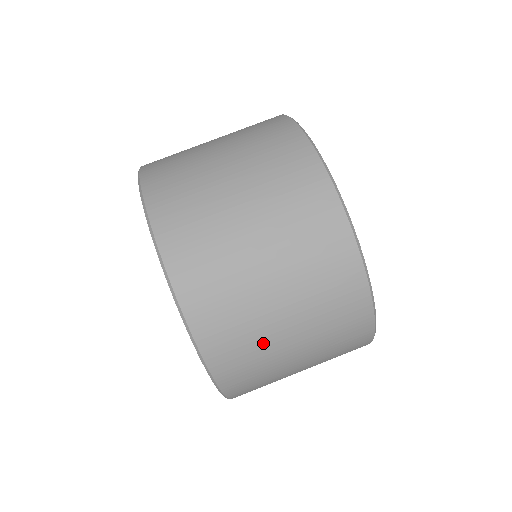
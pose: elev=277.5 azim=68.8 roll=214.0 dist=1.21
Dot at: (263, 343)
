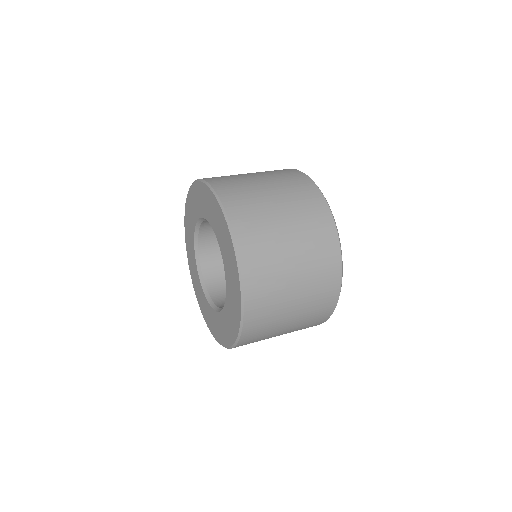
Dot at: (277, 268)
